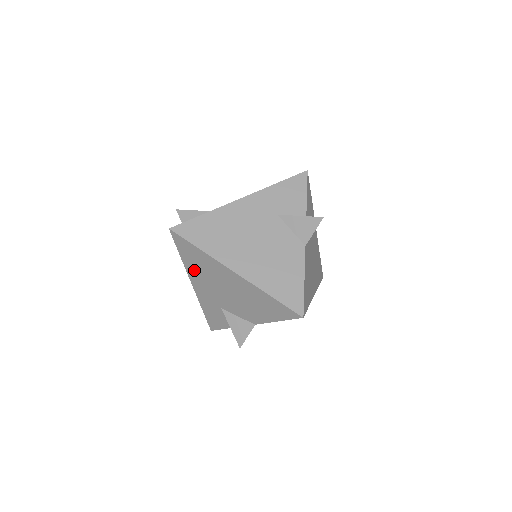
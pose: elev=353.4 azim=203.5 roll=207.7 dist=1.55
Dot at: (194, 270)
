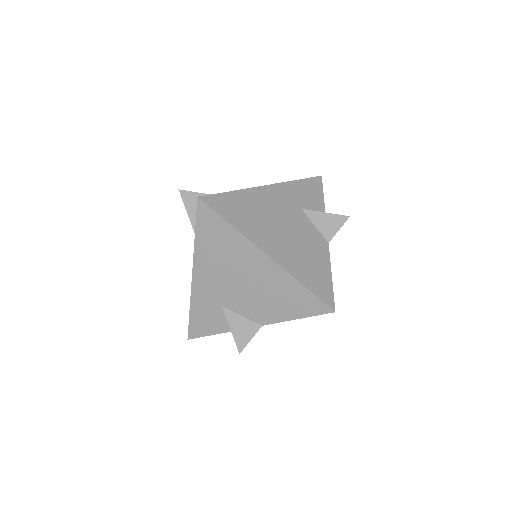
Dot at: (207, 254)
